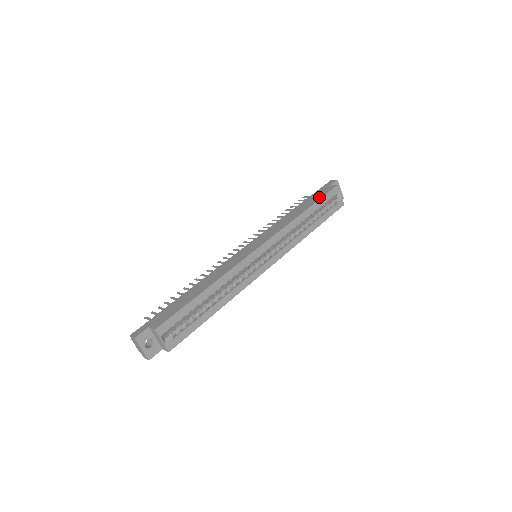
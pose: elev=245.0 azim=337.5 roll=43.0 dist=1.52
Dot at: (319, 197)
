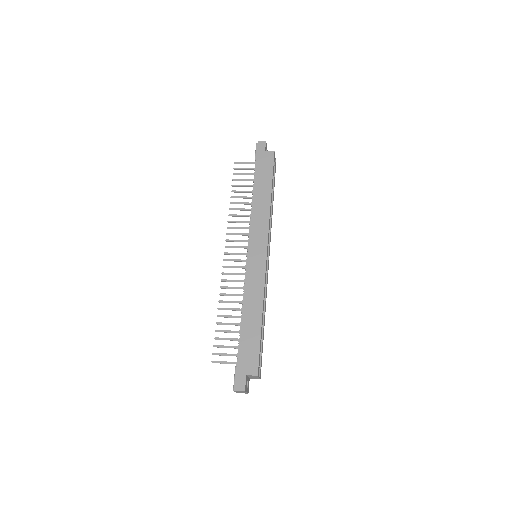
Dot at: (270, 172)
